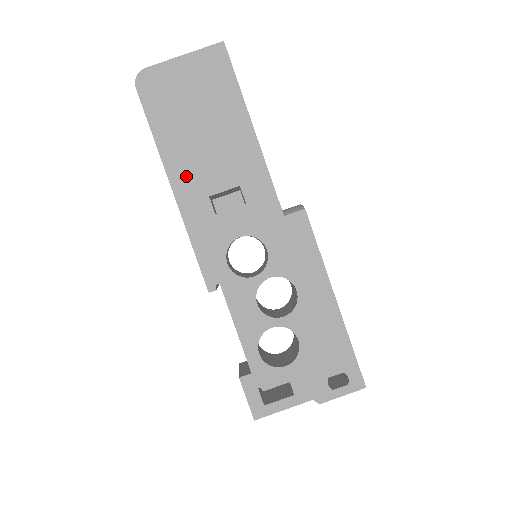
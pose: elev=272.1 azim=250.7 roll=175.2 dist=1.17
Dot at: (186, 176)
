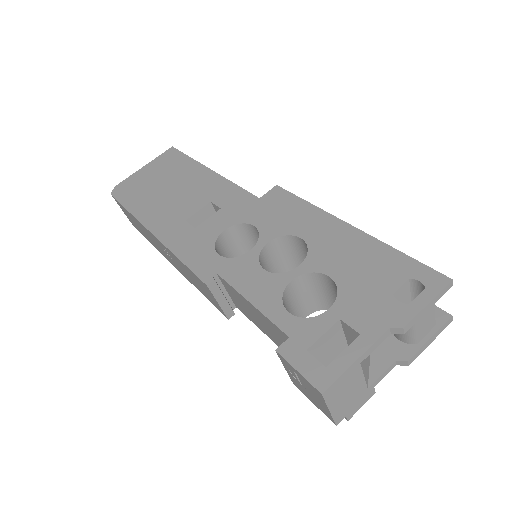
Dot at: (162, 219)
